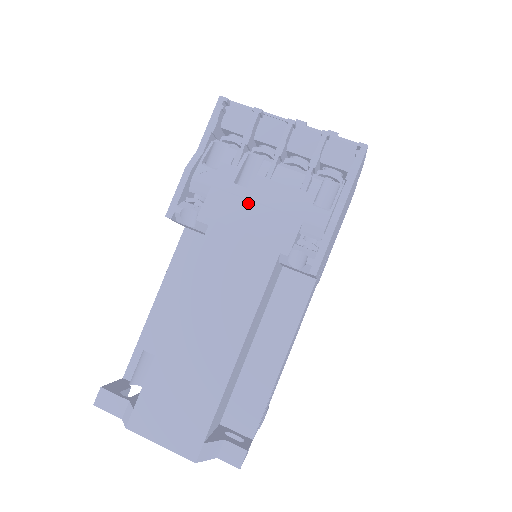
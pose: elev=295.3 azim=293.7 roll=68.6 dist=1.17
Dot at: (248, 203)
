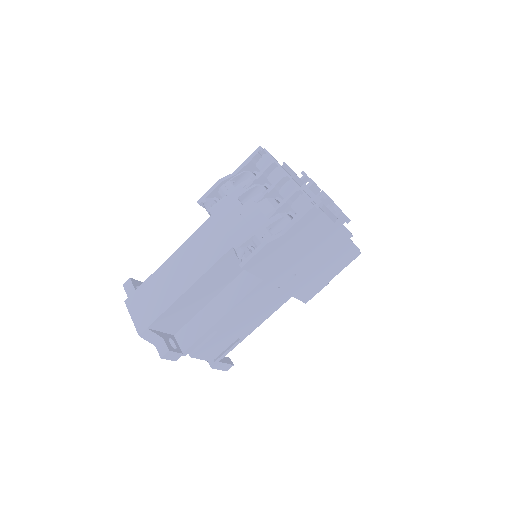
Dot at: (236, 212)
